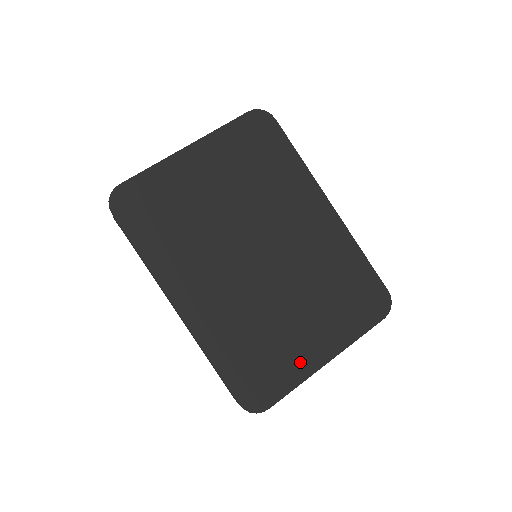
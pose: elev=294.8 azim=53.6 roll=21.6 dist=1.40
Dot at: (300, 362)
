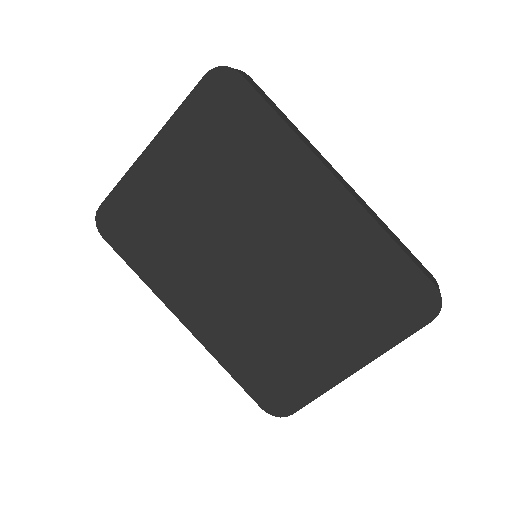
Dot at: (320, 372)
